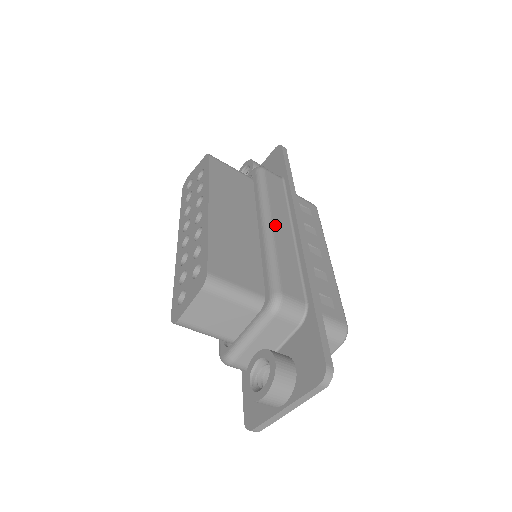
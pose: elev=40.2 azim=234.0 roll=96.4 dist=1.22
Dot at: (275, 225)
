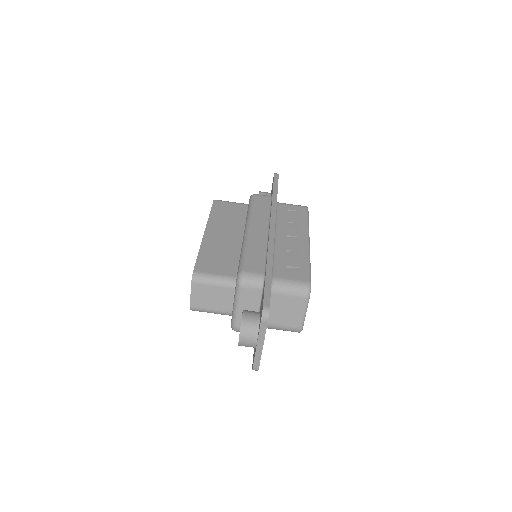
Dot at: (252, 230)
